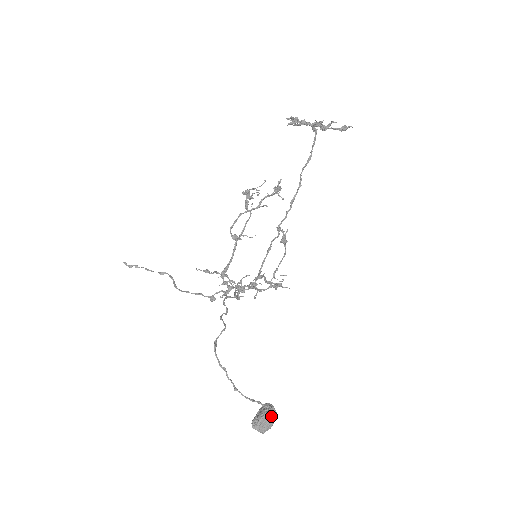
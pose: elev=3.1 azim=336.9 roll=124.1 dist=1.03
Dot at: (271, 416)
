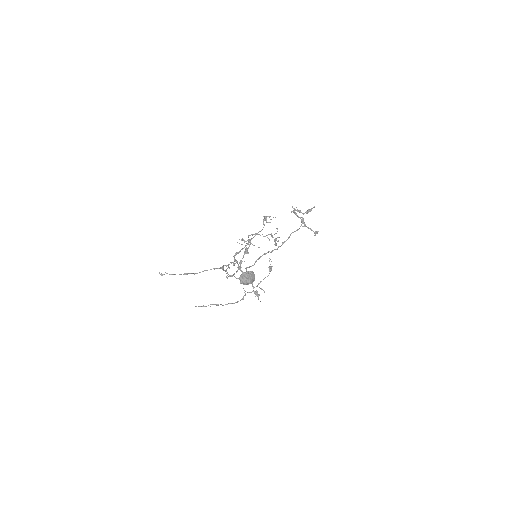
Dot at: (253, 275)
